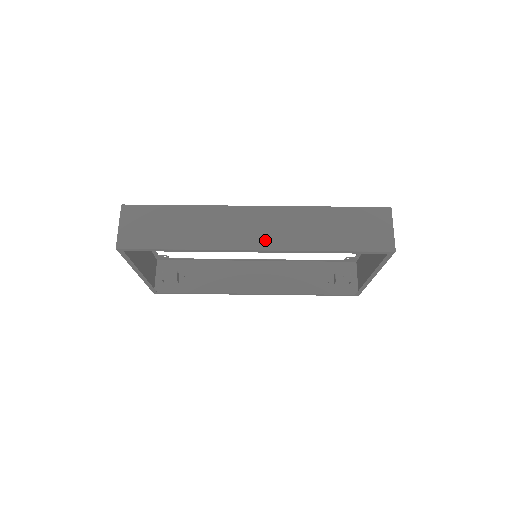
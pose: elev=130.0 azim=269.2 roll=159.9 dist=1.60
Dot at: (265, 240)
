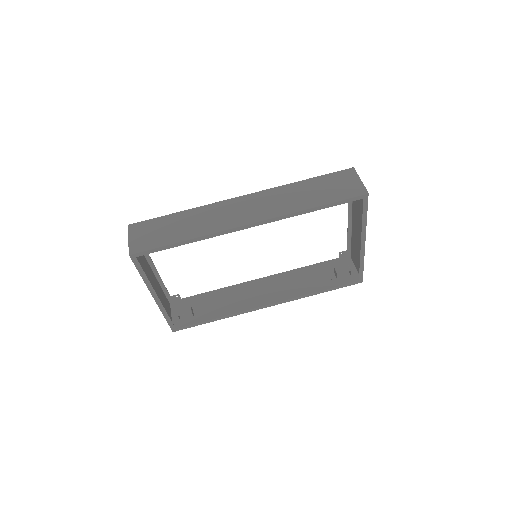
Dot at: (256, 215)
